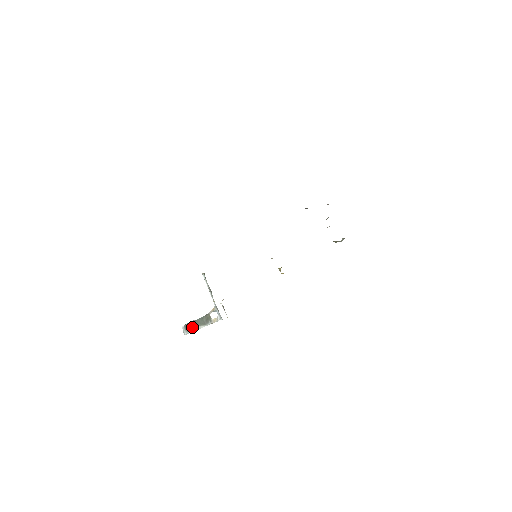
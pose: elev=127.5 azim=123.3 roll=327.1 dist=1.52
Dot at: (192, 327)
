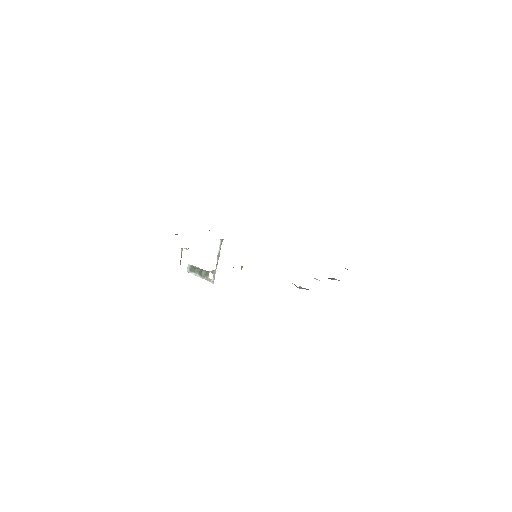
Dot at: (194, 270)
